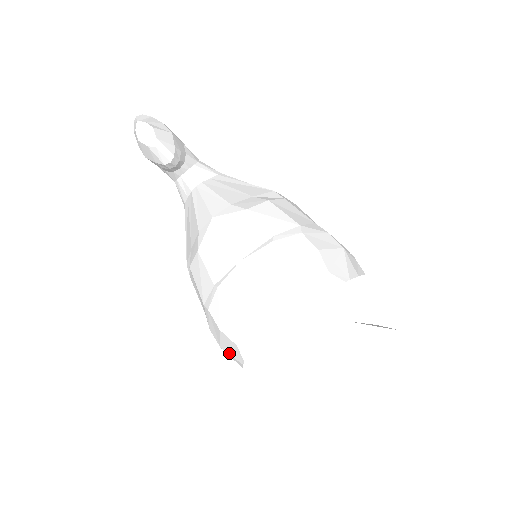
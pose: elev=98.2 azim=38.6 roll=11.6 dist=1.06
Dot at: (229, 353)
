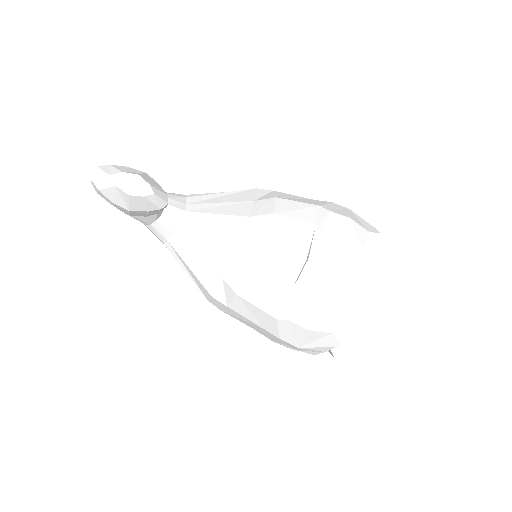
Dot at: (314, 347)
